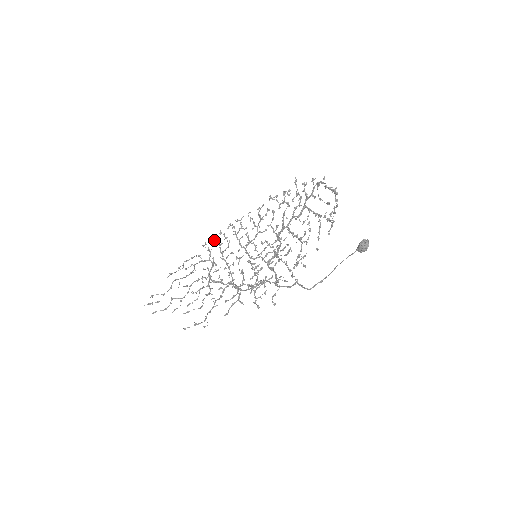
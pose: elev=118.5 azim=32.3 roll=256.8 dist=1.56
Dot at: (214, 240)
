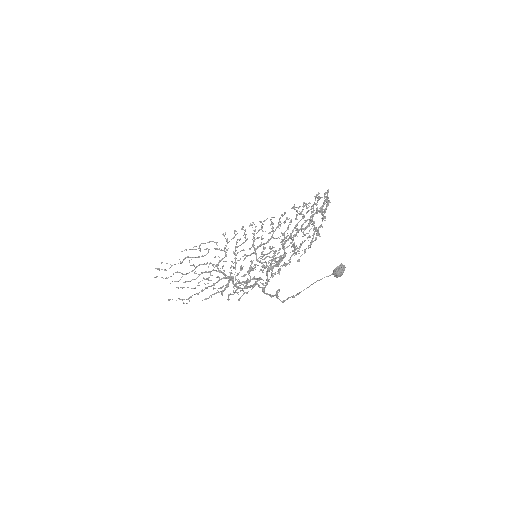
Dot at: occluded
